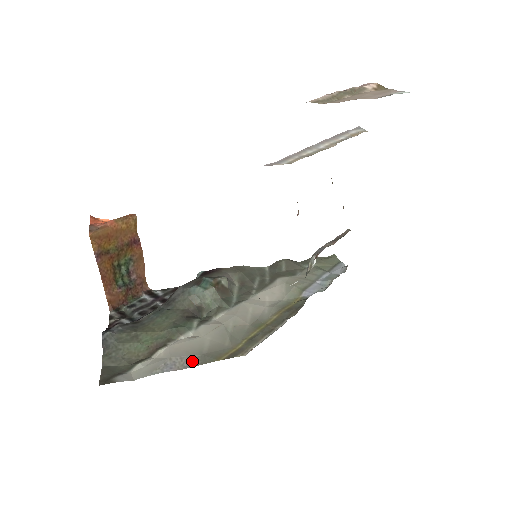
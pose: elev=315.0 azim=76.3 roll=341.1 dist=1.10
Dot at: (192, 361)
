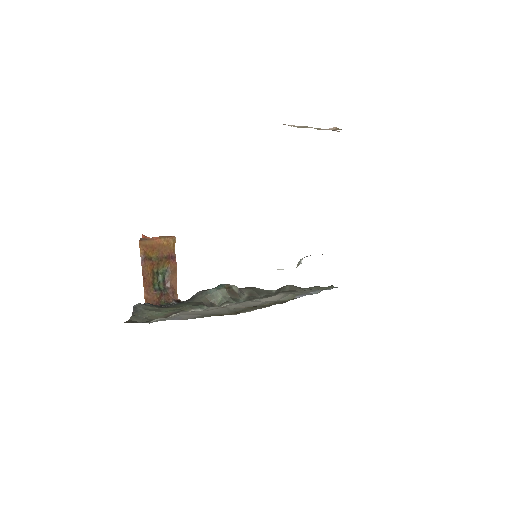
Dot at: (195, 317)
